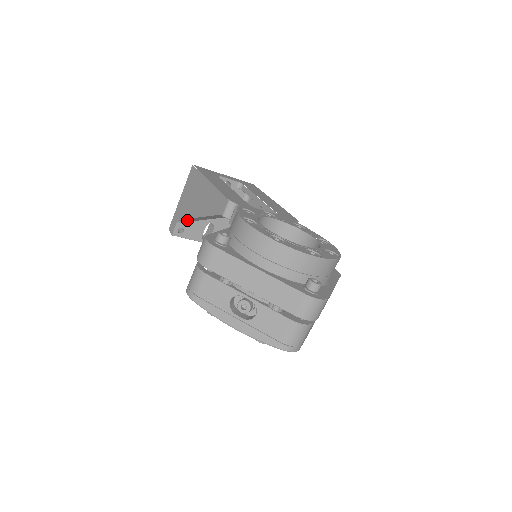
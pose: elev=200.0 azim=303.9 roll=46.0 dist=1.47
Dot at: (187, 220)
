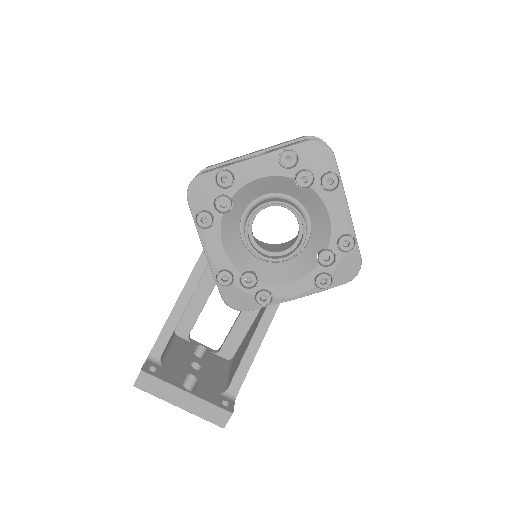
Dot at: (161, 343)
